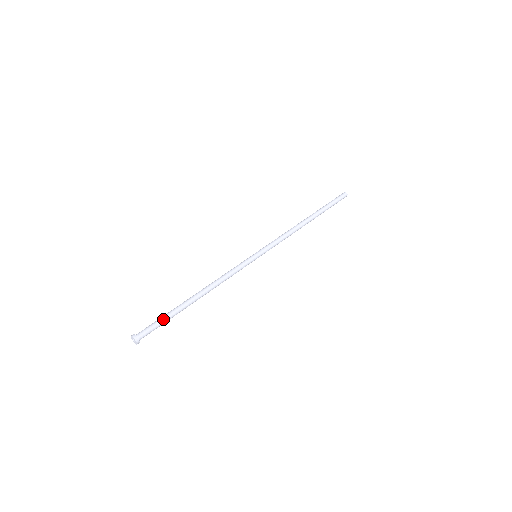
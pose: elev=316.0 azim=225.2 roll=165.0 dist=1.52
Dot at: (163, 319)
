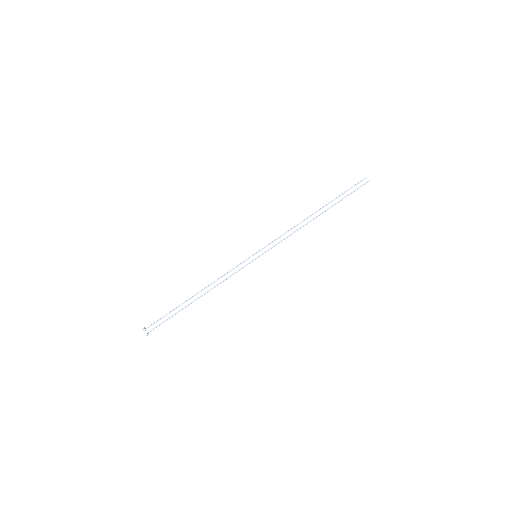
Dot at: (168, 318)
